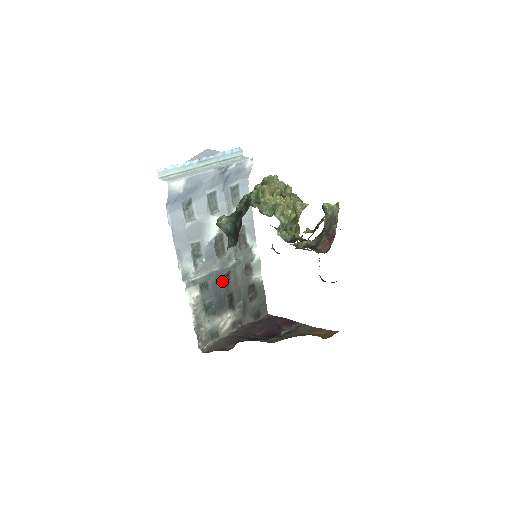
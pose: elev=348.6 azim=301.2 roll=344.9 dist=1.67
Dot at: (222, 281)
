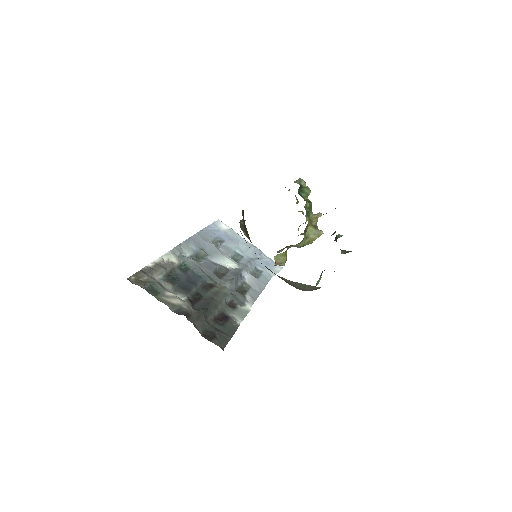
Dot at: (202, 283)
